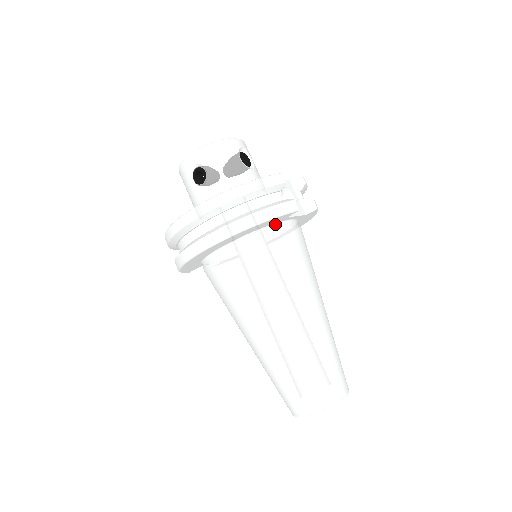
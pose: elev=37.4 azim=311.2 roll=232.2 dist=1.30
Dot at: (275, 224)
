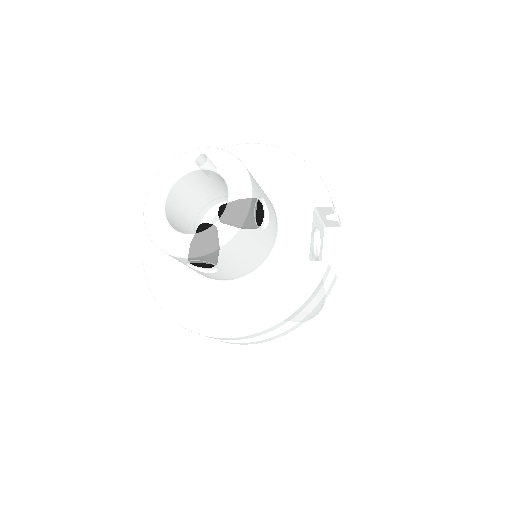
Dot at: occluded
